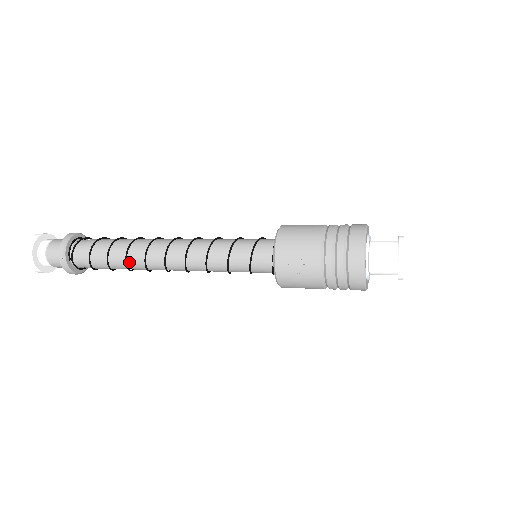
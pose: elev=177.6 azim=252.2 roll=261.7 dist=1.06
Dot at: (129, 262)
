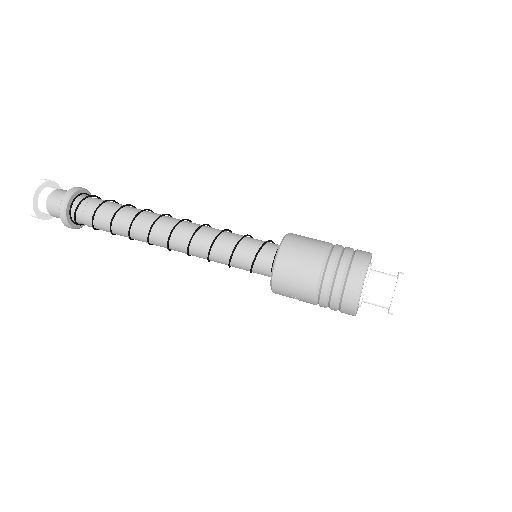
Dot at: (135, 239)
